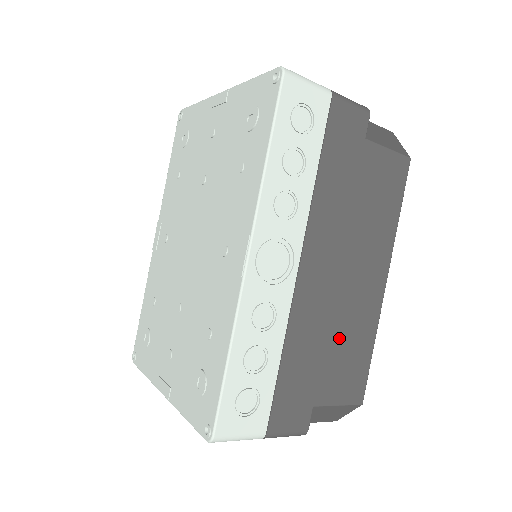
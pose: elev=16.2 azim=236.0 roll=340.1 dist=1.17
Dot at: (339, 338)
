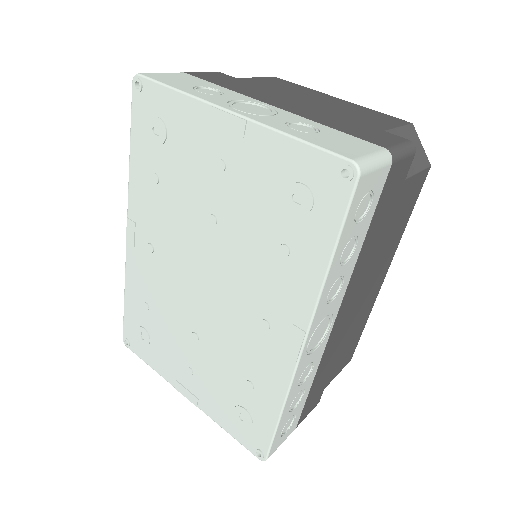
Dot at: (348, 339)
